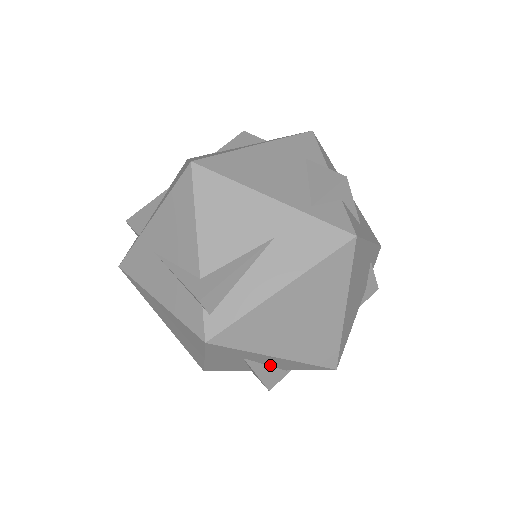
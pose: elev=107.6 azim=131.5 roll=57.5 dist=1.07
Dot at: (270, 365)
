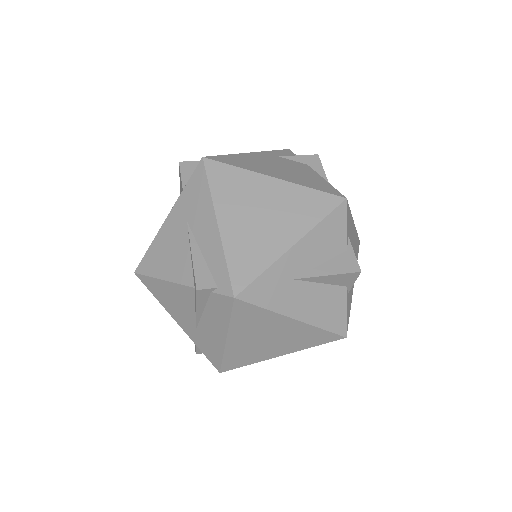
Dot at: (324, 261)
